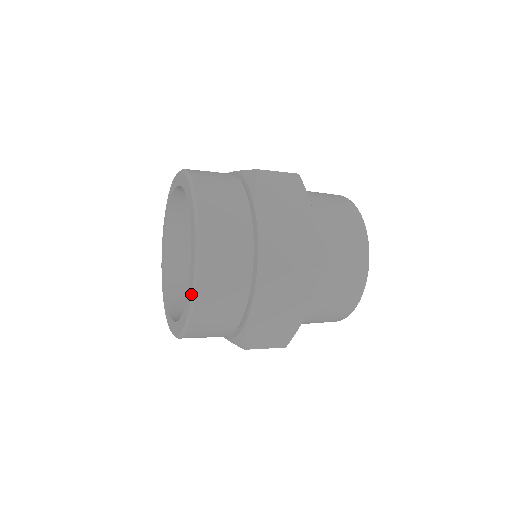
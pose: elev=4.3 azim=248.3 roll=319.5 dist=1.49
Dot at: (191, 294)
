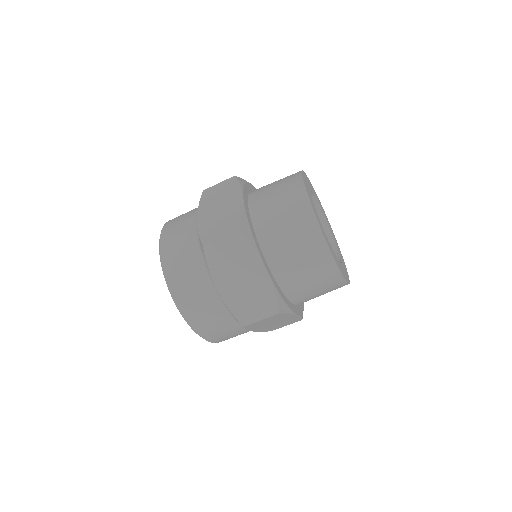
Dot at: occluded
